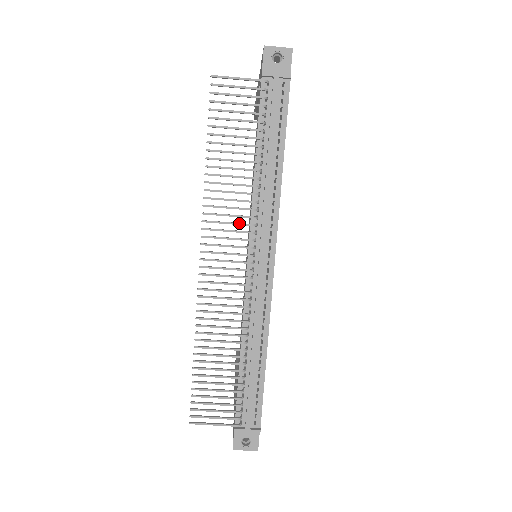
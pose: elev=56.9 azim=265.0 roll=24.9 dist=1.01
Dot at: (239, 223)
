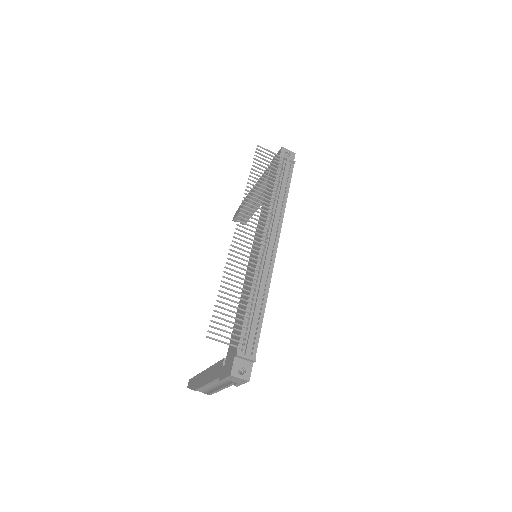
Dot at: (262, 217)
